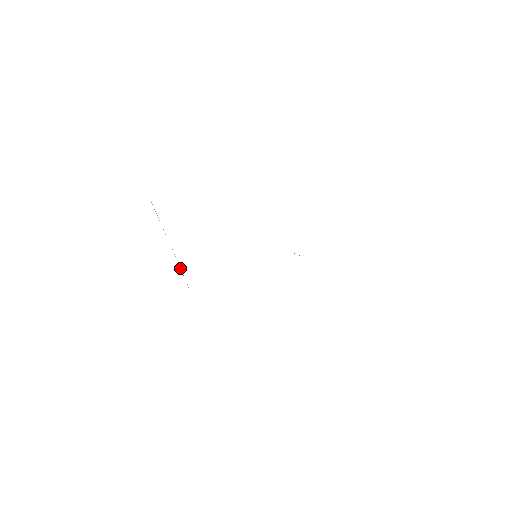
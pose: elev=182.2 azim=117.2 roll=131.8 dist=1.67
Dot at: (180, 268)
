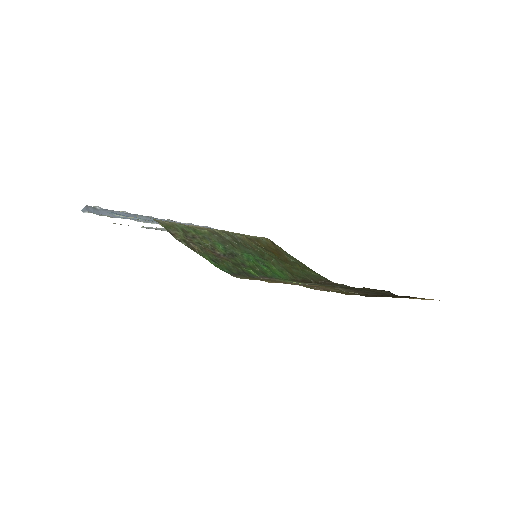
Dot at: occluded
